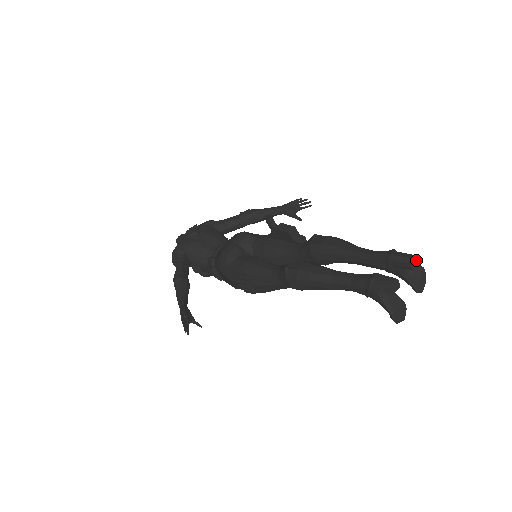
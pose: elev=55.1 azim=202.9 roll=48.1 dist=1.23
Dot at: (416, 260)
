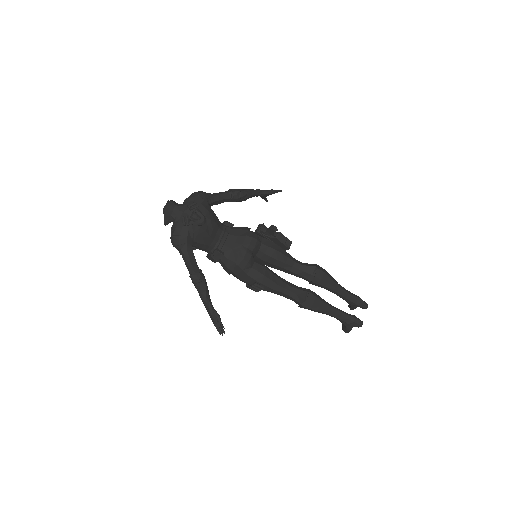
Dot at: occluded
